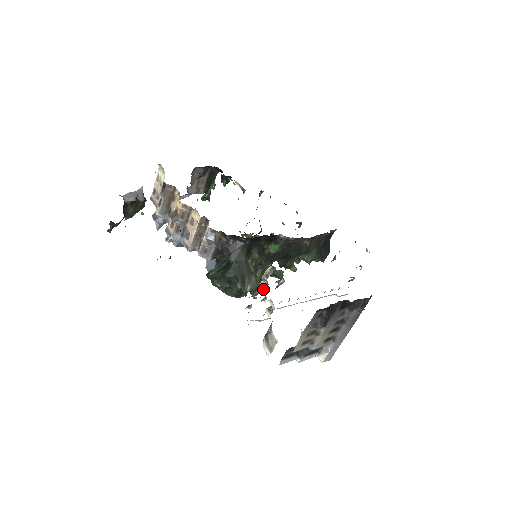
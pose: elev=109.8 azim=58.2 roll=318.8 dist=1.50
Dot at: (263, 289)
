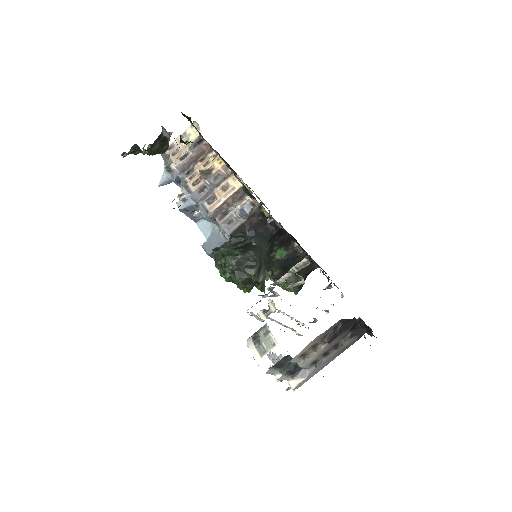
Dot at: (285, 282)
